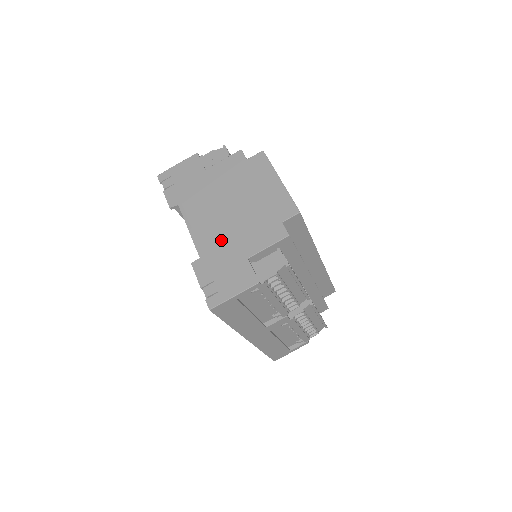
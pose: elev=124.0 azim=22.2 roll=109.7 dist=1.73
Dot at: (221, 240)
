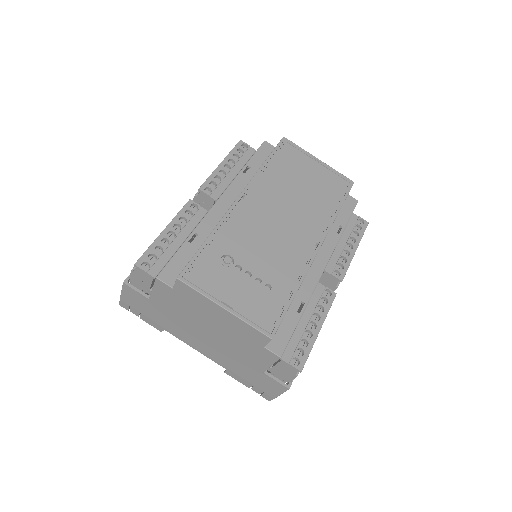
Dot at: (228, 359)
